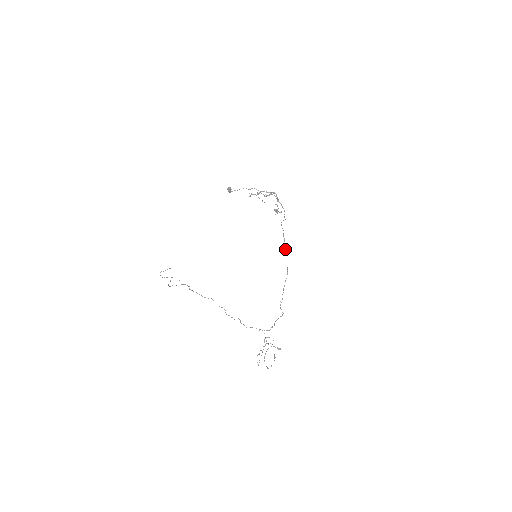
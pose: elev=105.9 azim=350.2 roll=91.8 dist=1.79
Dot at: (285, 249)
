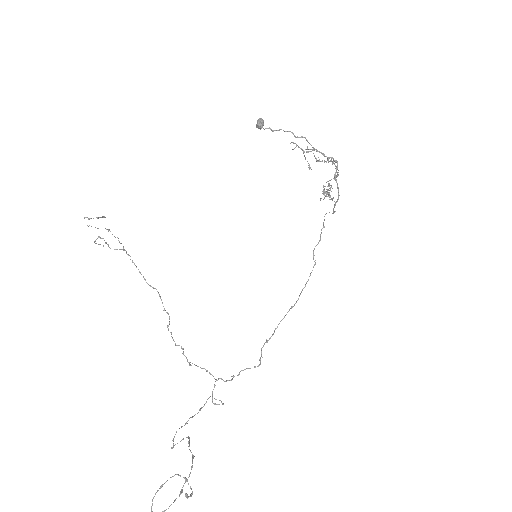
Dot at: (313, 256)
